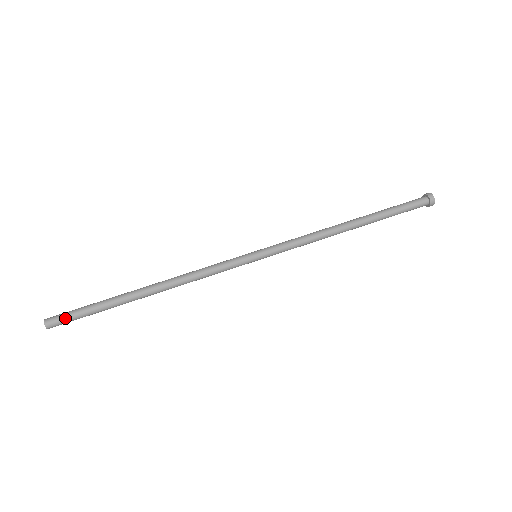
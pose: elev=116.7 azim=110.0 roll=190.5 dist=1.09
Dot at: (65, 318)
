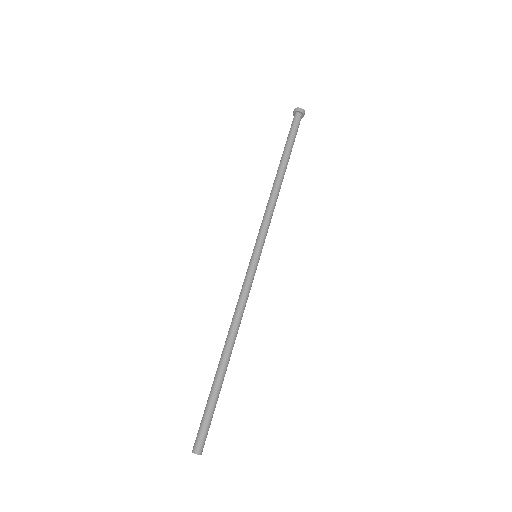
Dot at: (206, 435)
